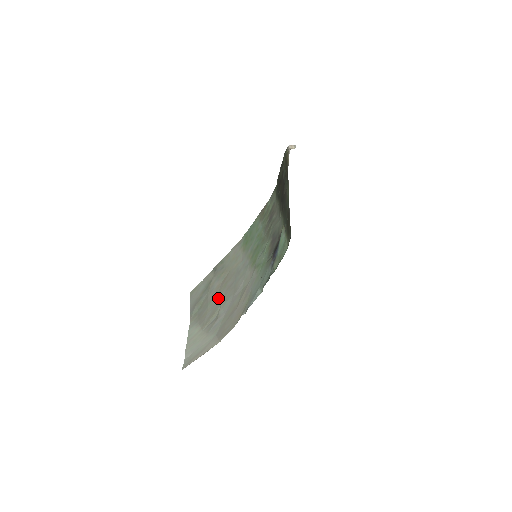
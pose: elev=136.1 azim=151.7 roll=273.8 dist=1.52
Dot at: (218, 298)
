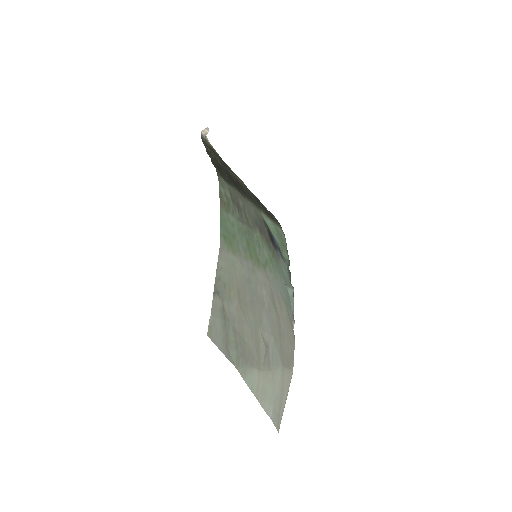
Dot at: (249, 323)
